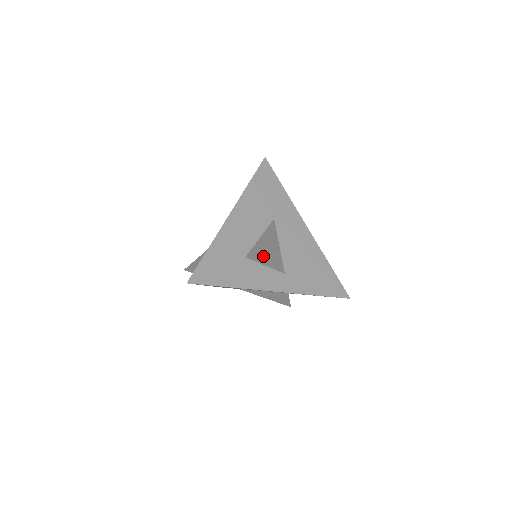
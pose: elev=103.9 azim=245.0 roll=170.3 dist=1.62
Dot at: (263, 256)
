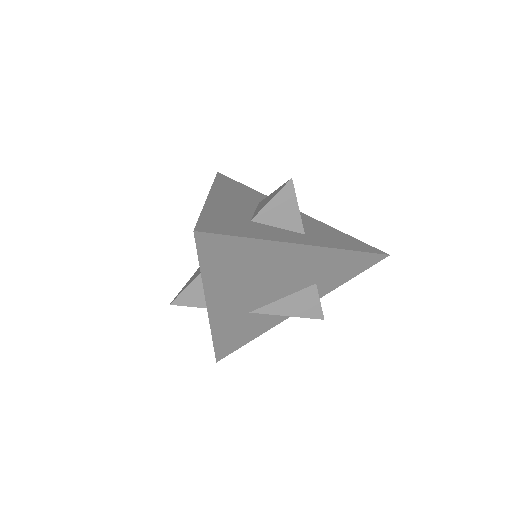
Dot at: (272, 205)
